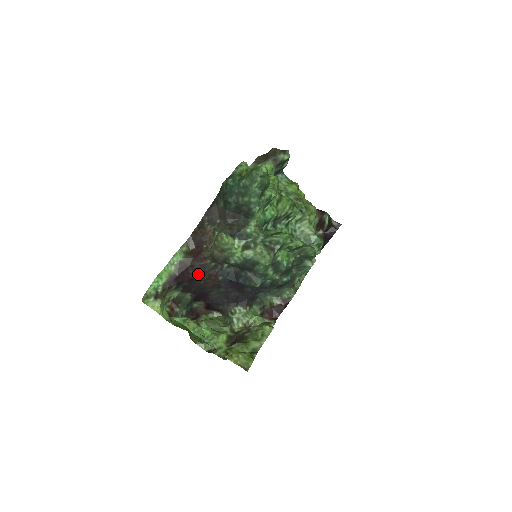
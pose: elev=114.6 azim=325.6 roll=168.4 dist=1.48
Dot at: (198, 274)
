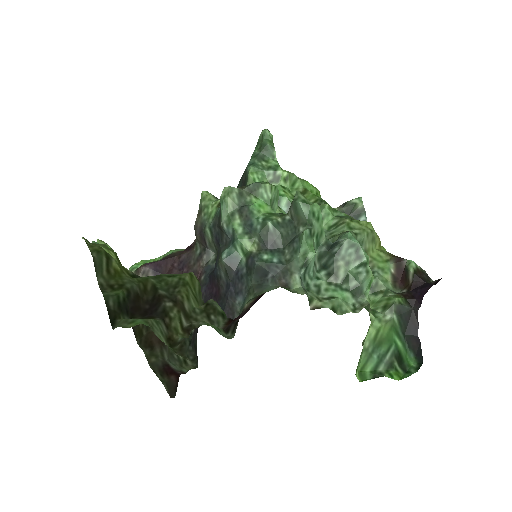
Dot at: (183, 271)
